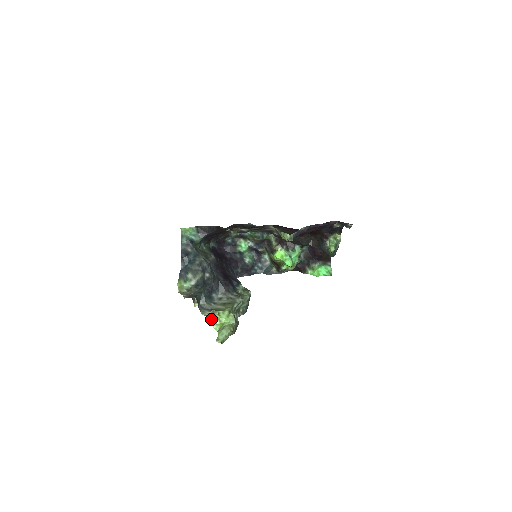
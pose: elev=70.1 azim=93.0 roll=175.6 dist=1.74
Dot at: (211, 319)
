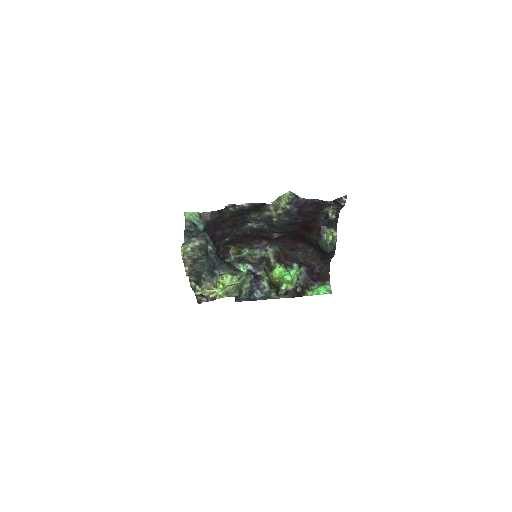
Dot at: (214, 285)
